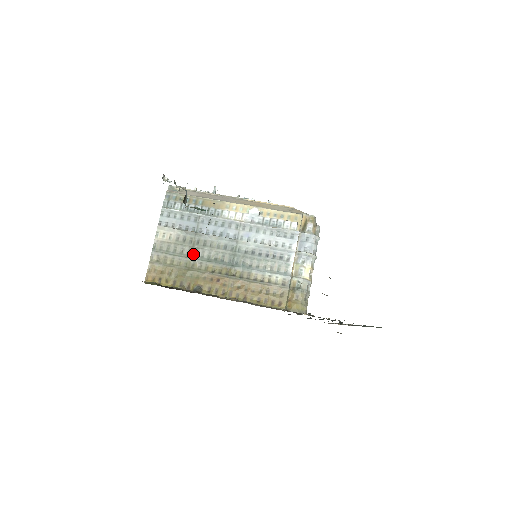
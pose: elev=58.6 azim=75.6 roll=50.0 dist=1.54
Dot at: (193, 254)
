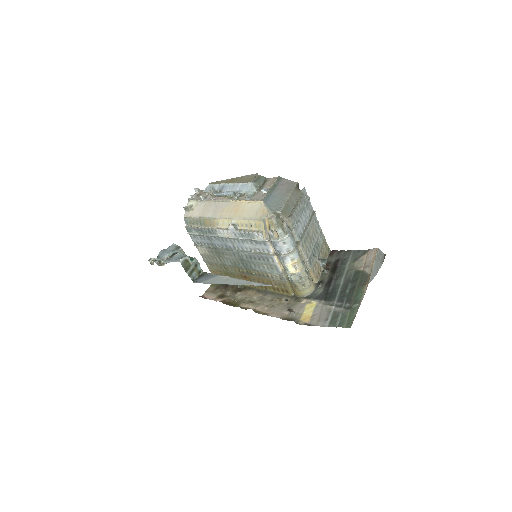
Dot at: (222, 261)
